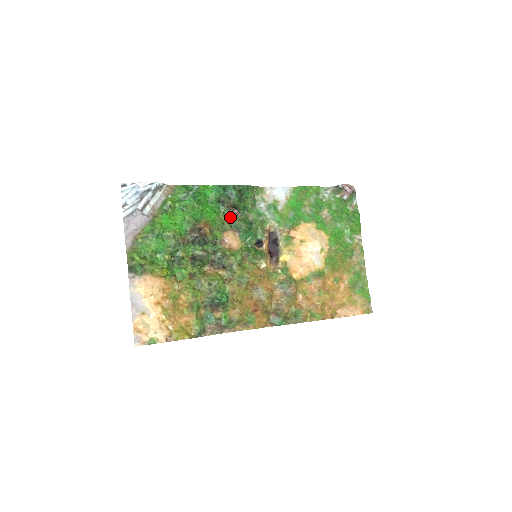
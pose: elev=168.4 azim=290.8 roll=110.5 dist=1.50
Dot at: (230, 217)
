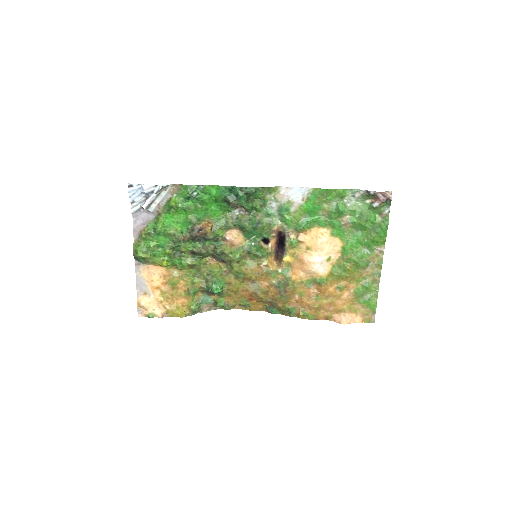
Dot at: (236, 215)
